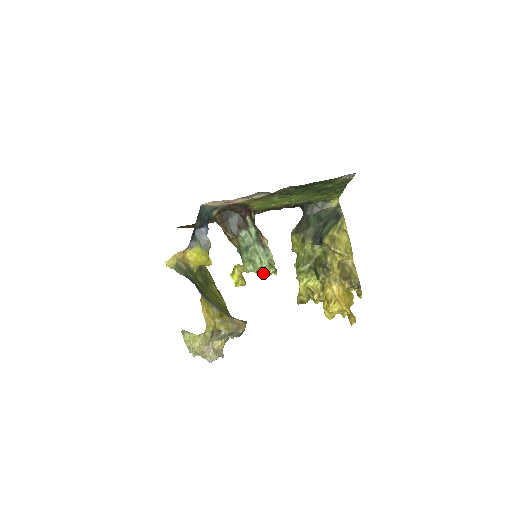
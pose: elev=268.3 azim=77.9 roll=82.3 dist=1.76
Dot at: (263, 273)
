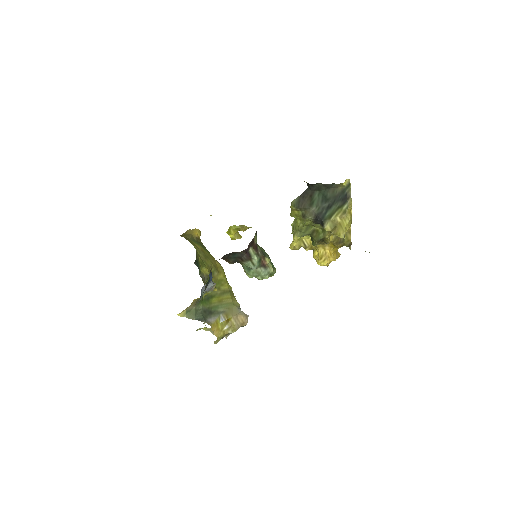
Dot at: occluded
